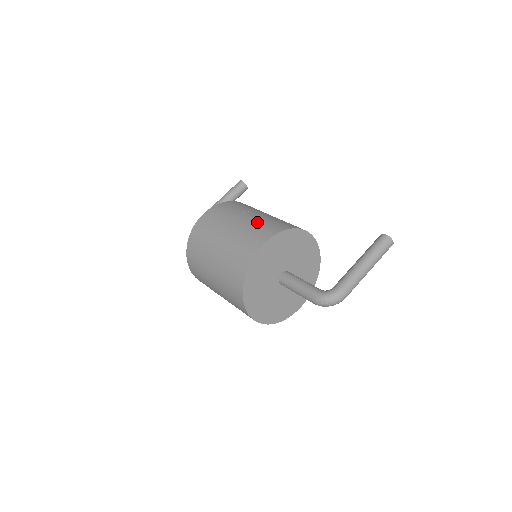
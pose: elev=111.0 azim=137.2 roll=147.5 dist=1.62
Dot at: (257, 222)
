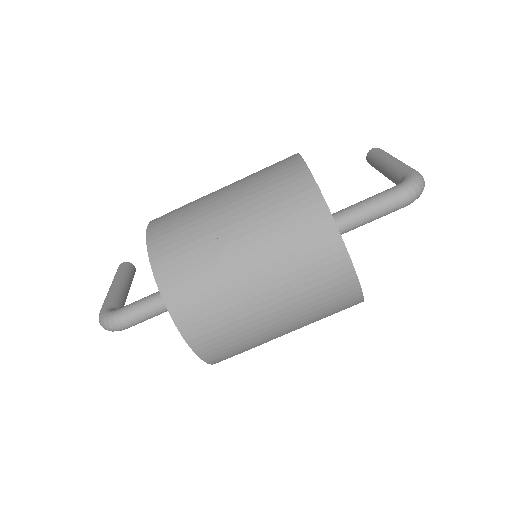
Dot at: occluded
